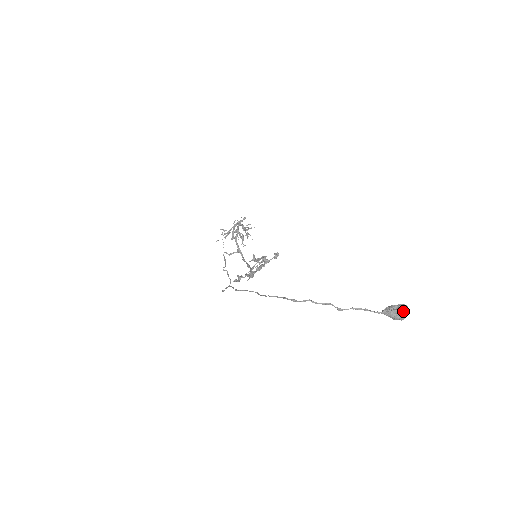
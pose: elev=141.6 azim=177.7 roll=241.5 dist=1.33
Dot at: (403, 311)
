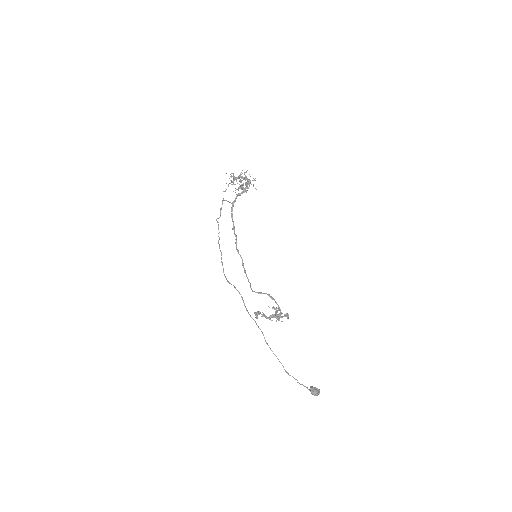
Dot at: occluded
